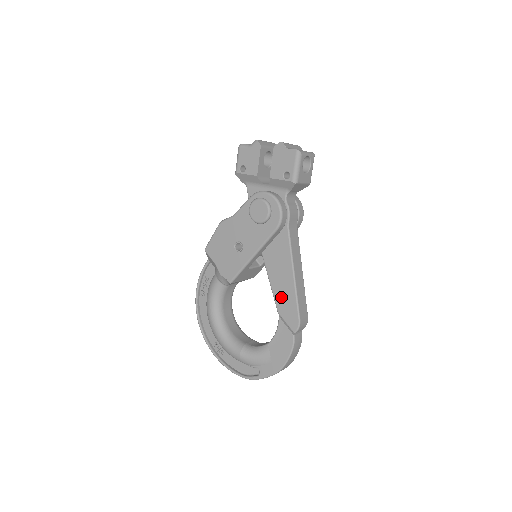
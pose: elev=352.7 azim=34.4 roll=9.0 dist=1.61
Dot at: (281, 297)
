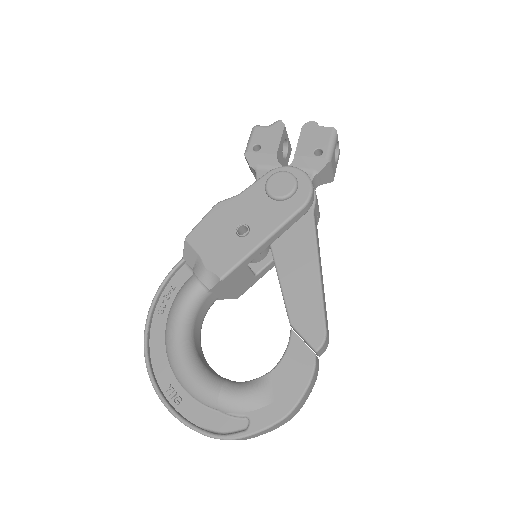
Dot at: (297, 300)
